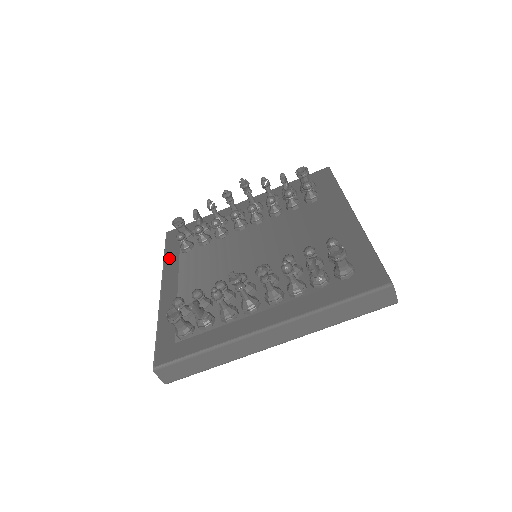
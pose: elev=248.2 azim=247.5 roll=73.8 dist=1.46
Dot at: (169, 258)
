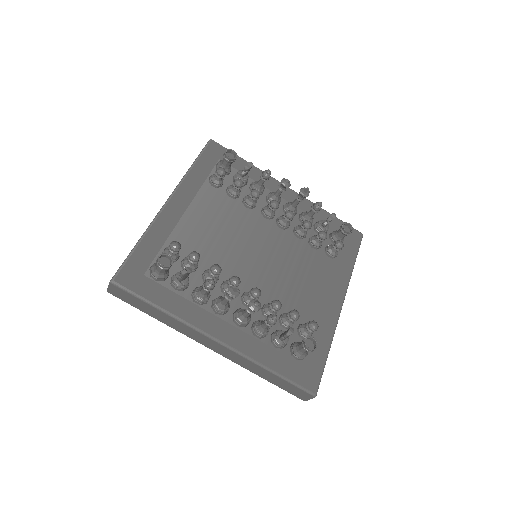
Dot at: (195, 174)
